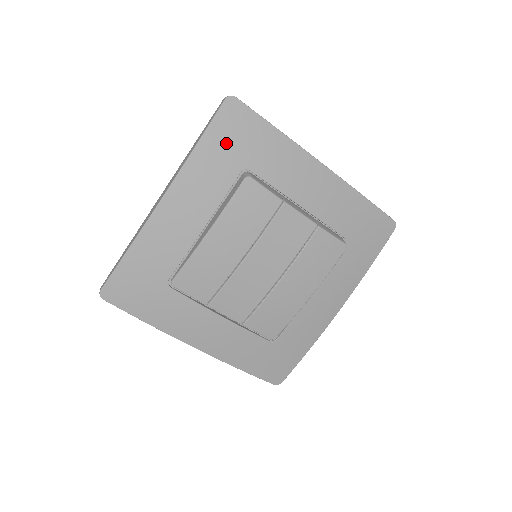
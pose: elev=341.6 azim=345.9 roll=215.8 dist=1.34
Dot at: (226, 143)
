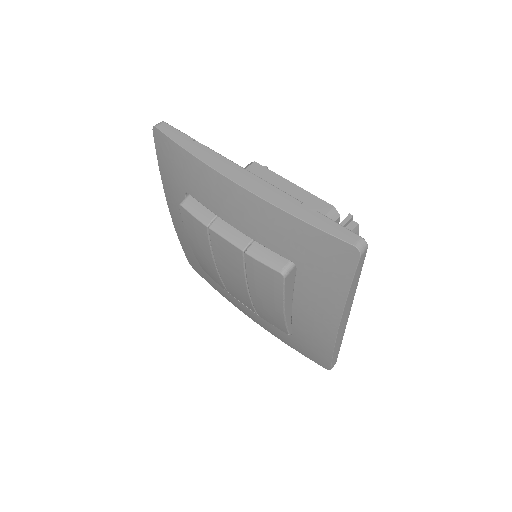
Dot at: (169, 170)
